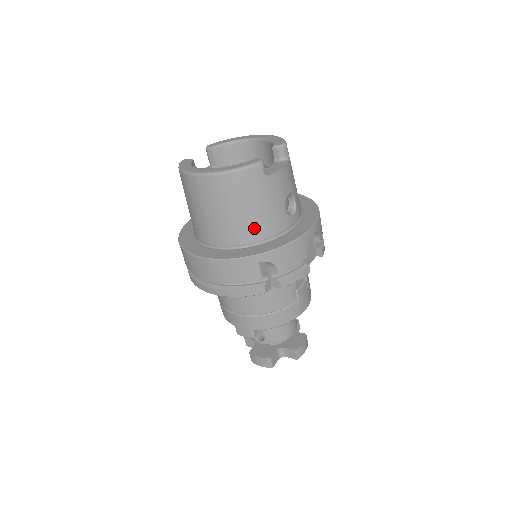
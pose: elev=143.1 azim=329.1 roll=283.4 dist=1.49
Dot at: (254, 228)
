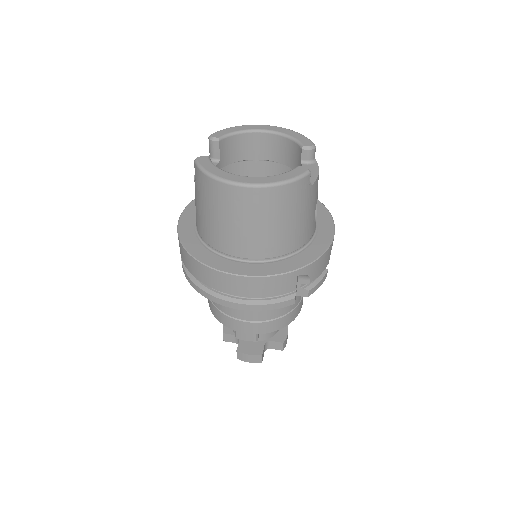
Dot at: (290, 240)
